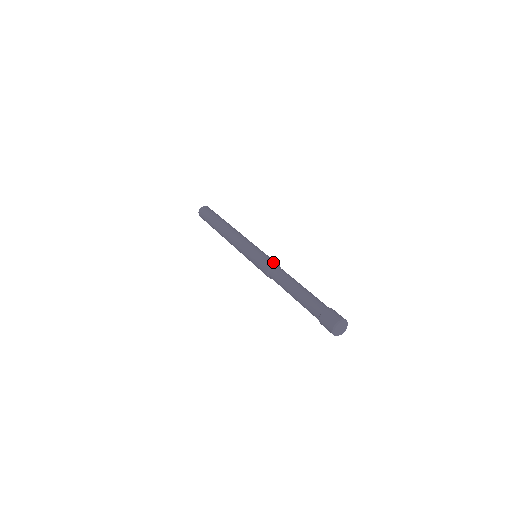
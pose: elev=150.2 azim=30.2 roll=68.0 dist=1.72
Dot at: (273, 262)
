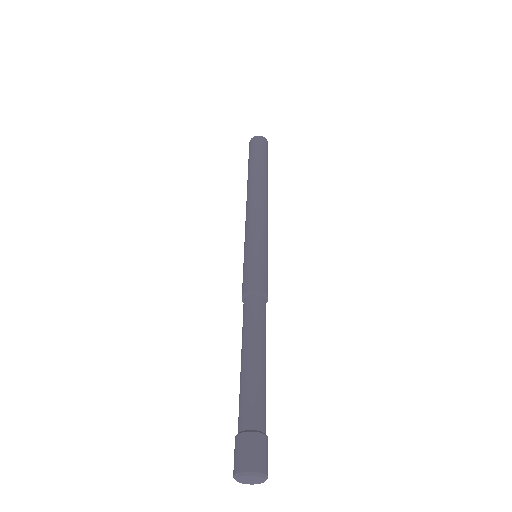
Dot at: (259, 286)
